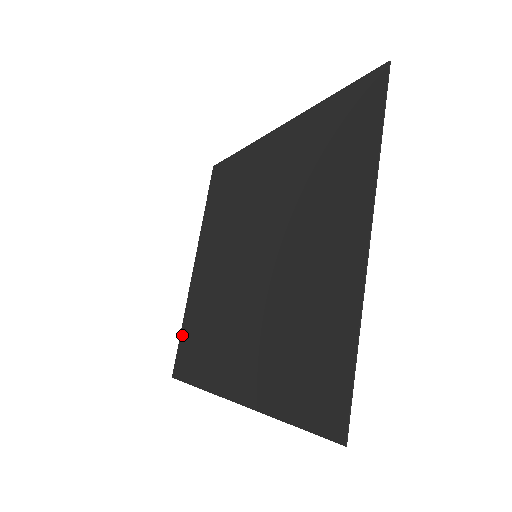
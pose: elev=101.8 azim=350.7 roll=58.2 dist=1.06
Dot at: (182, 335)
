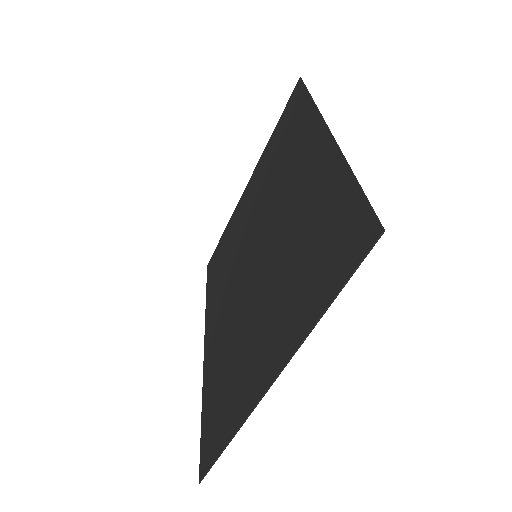
Dot at: (221, 240)
